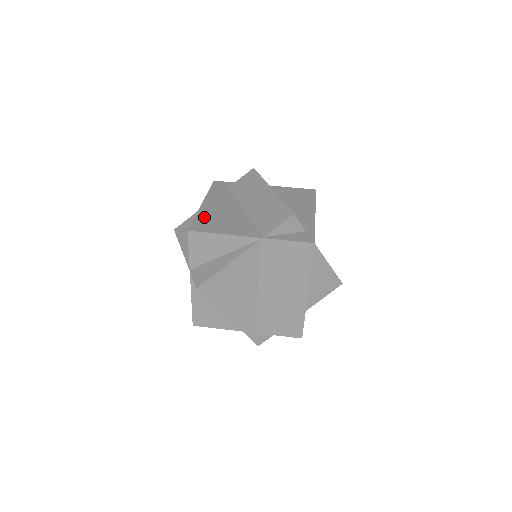
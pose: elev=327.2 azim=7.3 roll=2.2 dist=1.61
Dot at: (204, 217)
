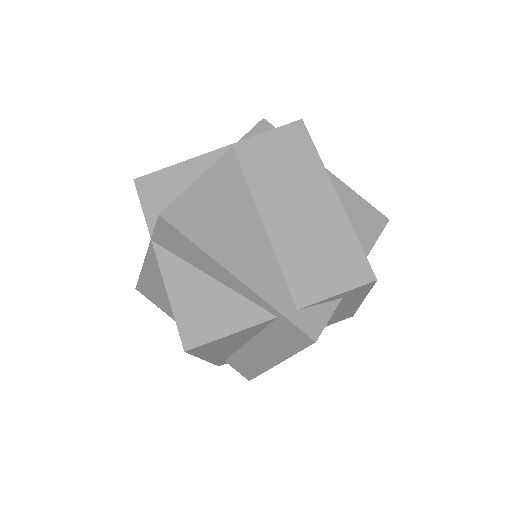
Dot at: occluded
